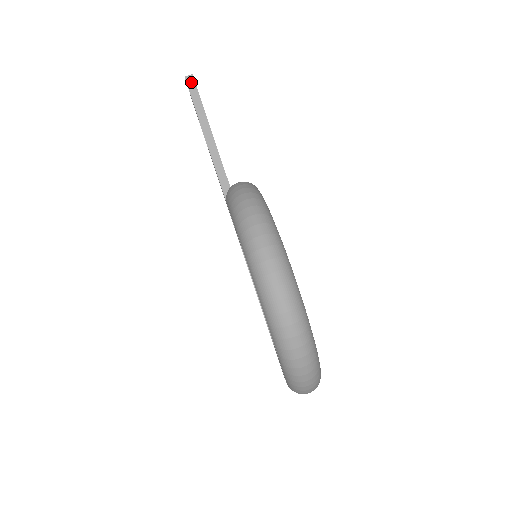
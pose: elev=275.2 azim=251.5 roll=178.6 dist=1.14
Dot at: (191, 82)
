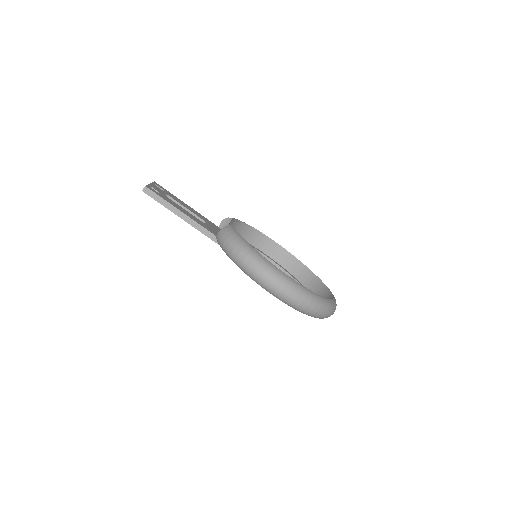
Dot at: (148, 191)
